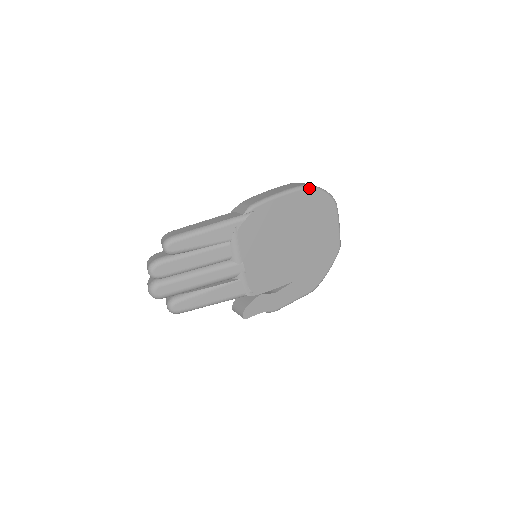
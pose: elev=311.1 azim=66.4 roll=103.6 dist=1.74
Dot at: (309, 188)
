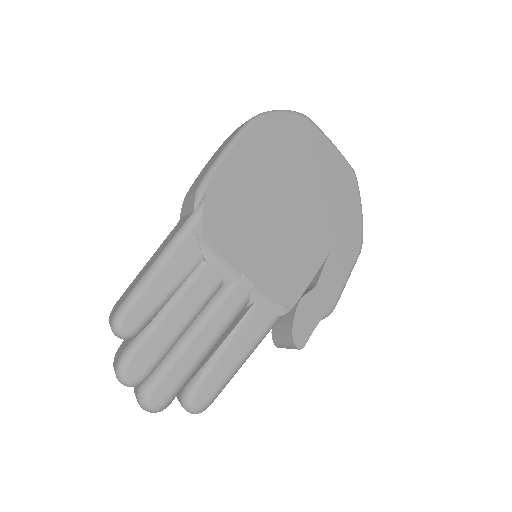
Dot at: (259, 119)
